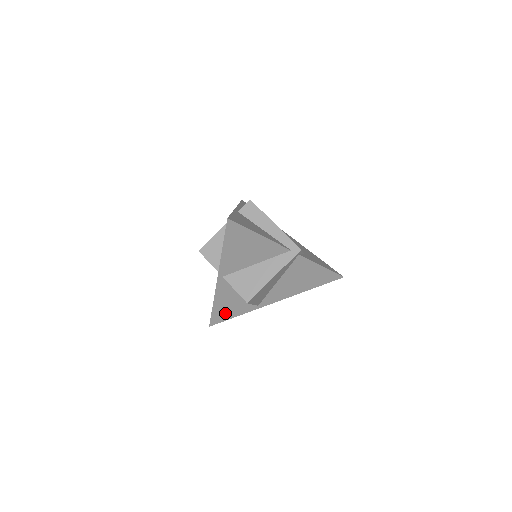
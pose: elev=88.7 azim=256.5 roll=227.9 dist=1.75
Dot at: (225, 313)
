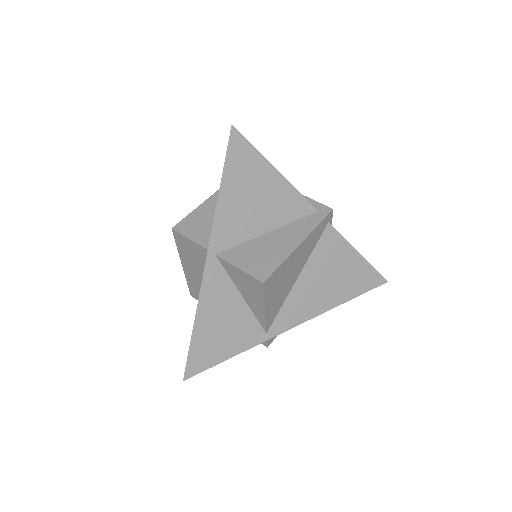
Dot at: (212, 347)
